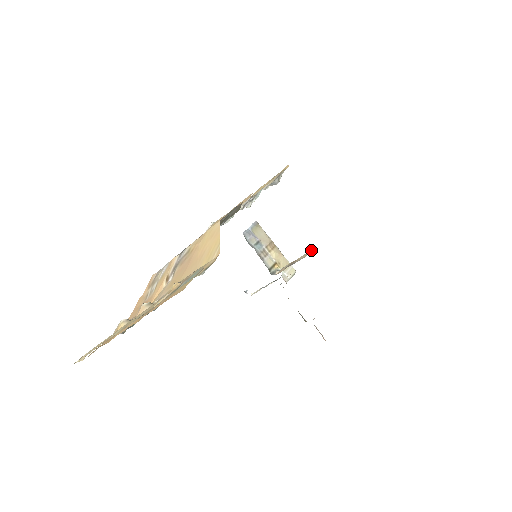
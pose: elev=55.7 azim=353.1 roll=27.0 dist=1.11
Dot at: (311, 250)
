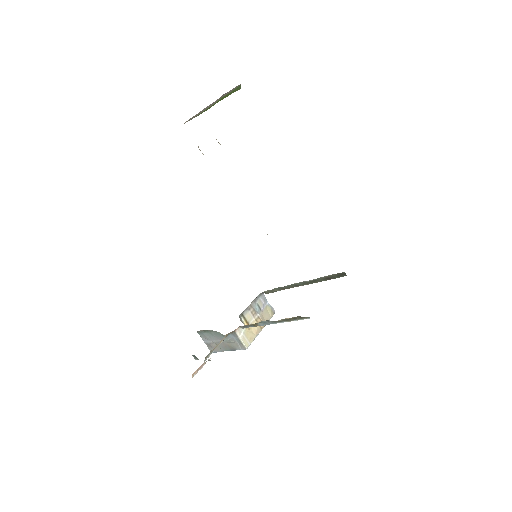
Dot at: occluded
